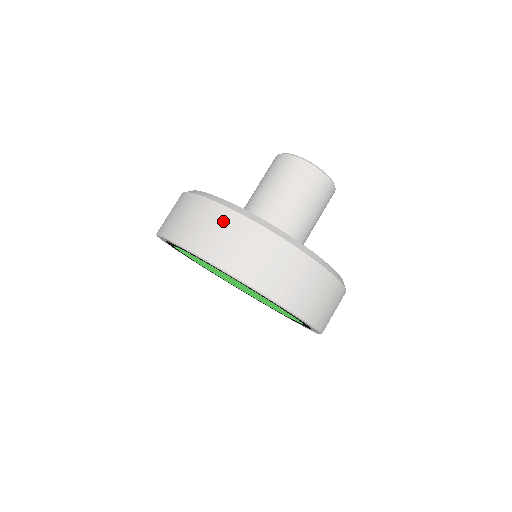
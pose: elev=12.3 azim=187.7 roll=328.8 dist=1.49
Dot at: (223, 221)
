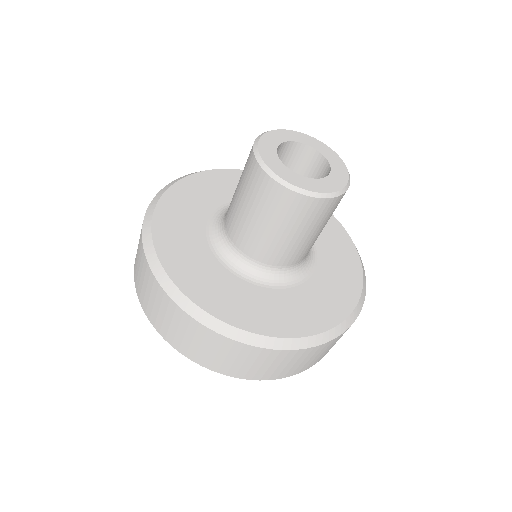
Dot at: (173, 314)
